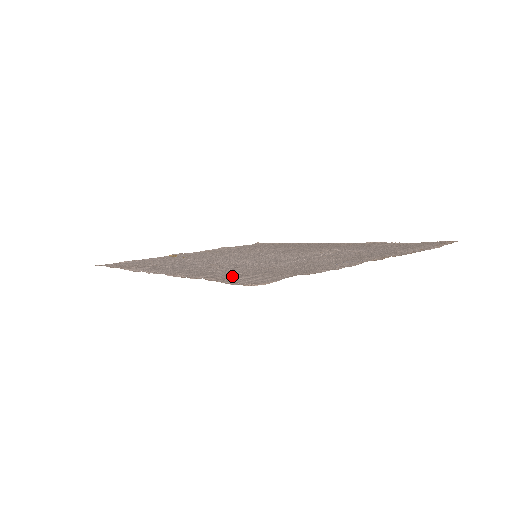
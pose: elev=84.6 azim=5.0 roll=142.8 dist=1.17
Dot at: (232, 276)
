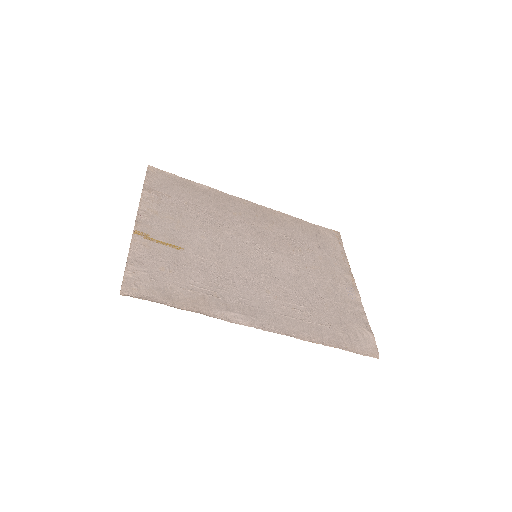
Dot at: (339, 336)
